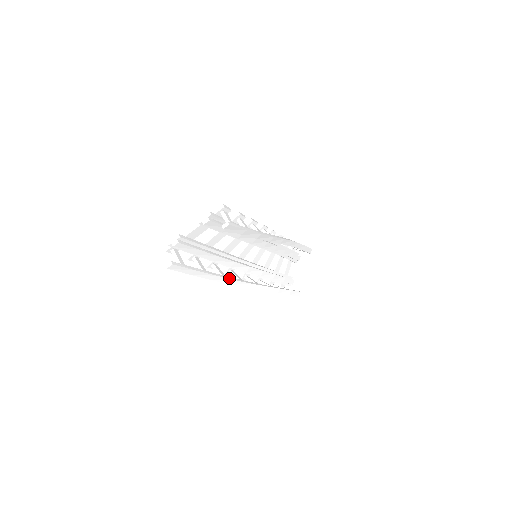
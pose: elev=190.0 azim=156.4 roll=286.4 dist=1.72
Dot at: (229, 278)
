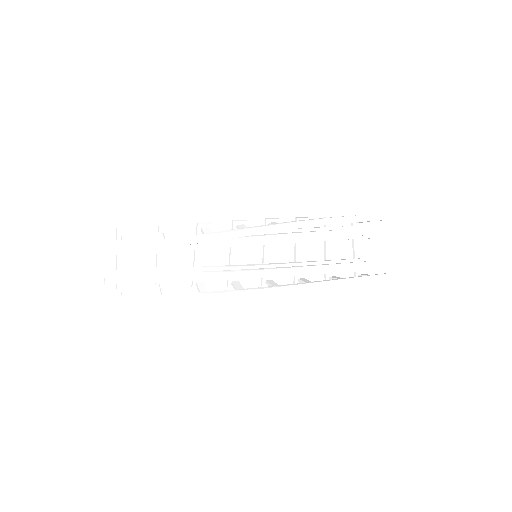
Dot at: (212, 293)
